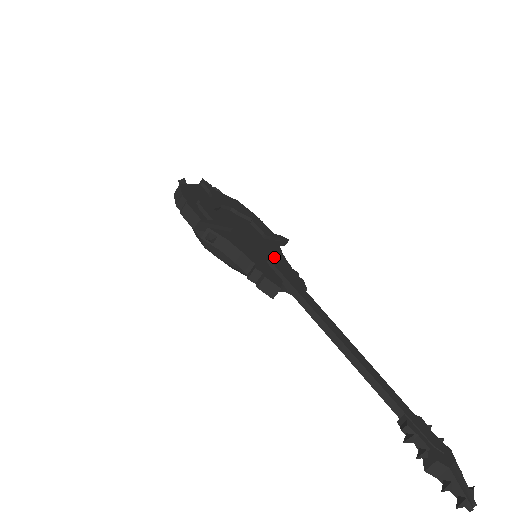
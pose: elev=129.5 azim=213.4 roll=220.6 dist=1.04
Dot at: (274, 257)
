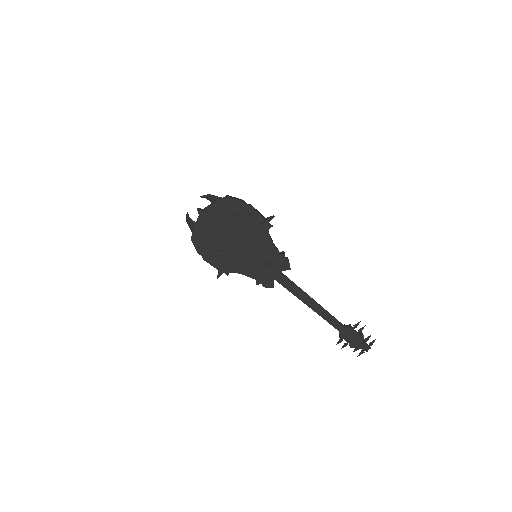
Dot at: (266, 255)
